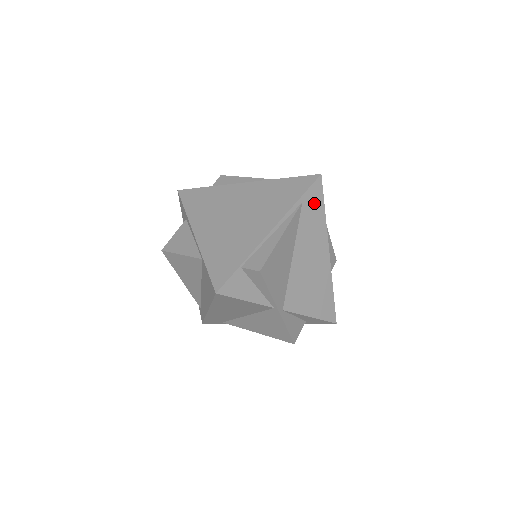
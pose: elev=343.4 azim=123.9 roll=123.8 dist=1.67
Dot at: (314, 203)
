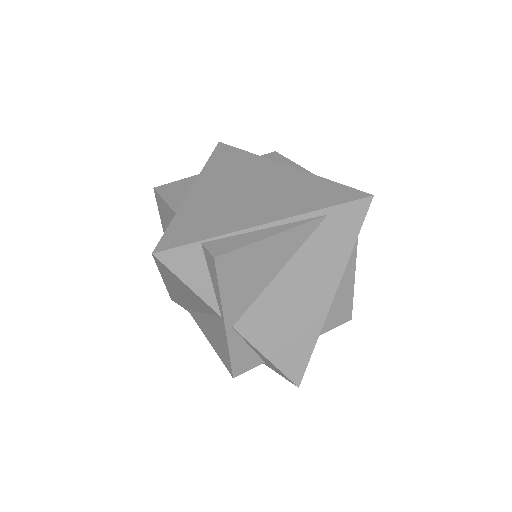
Dot at: (344, 225)
